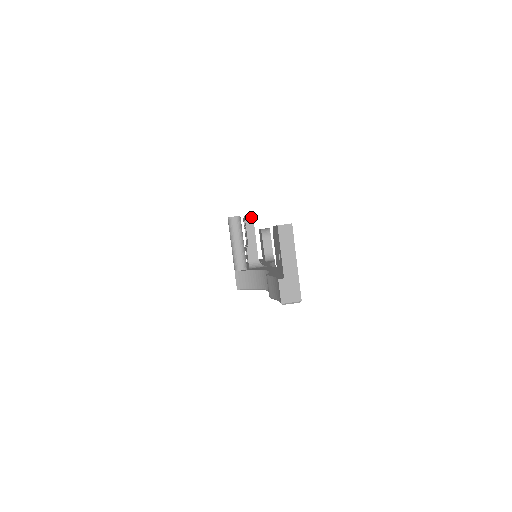
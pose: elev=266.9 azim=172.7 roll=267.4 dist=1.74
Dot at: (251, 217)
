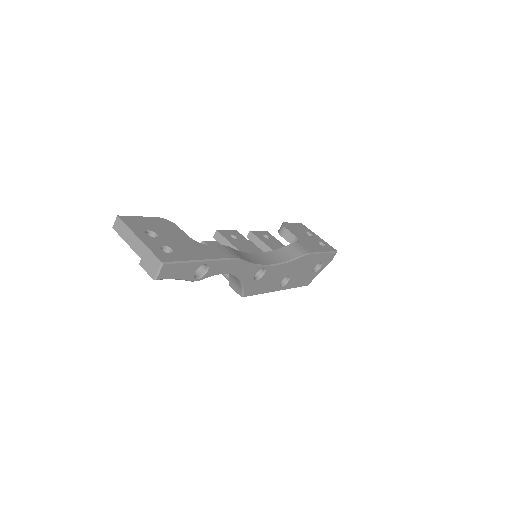
Dot at: (217, 233)
